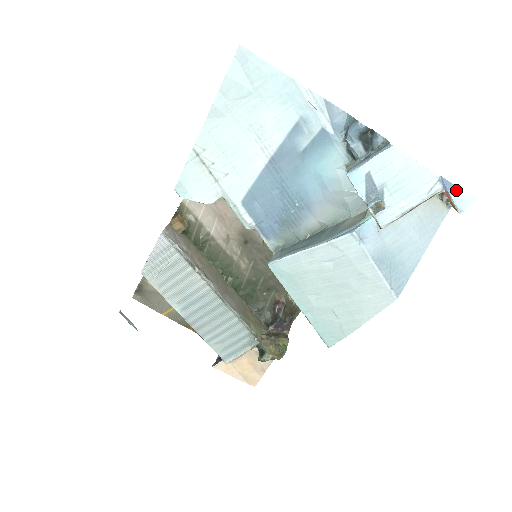
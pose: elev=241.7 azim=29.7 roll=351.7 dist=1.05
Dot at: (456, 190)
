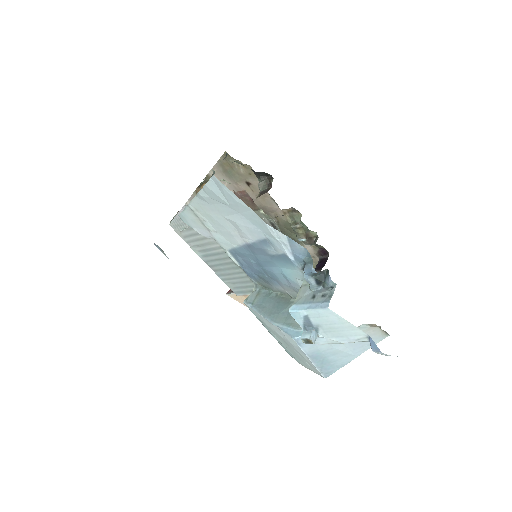
Dot at: (378, 351)
